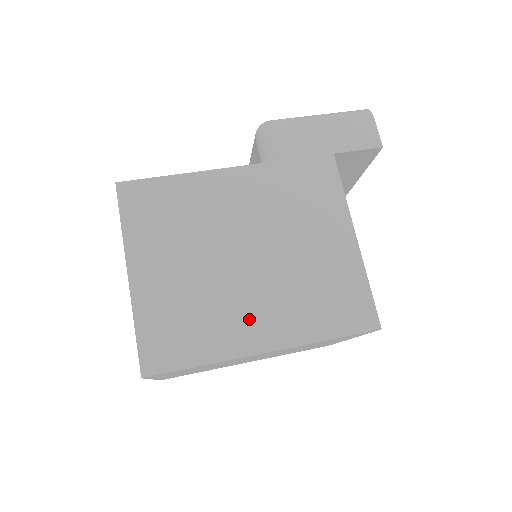
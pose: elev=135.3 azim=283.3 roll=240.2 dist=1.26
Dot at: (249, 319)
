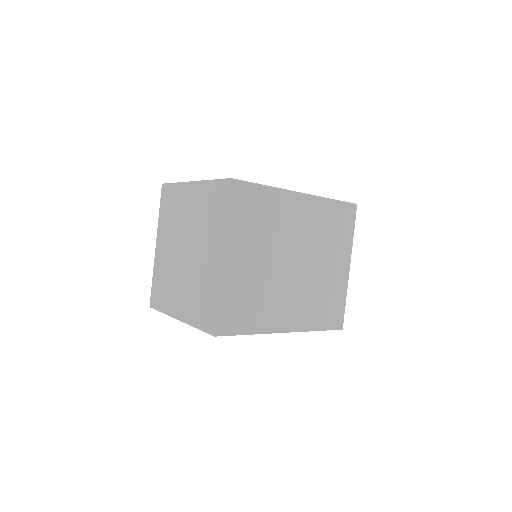
Dot at: occluded
